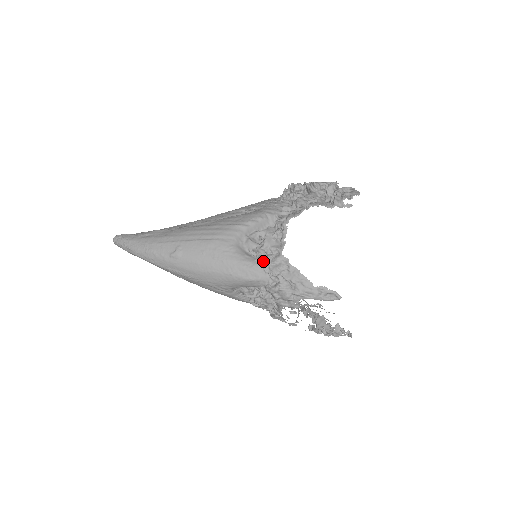
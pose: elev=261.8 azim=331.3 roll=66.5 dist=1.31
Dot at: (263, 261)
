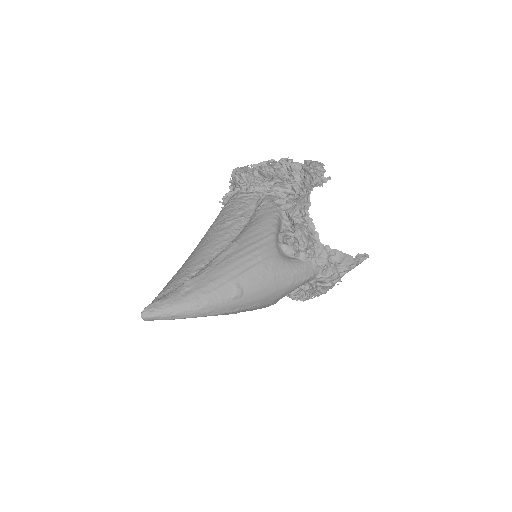
Dot at: (310, 258)
